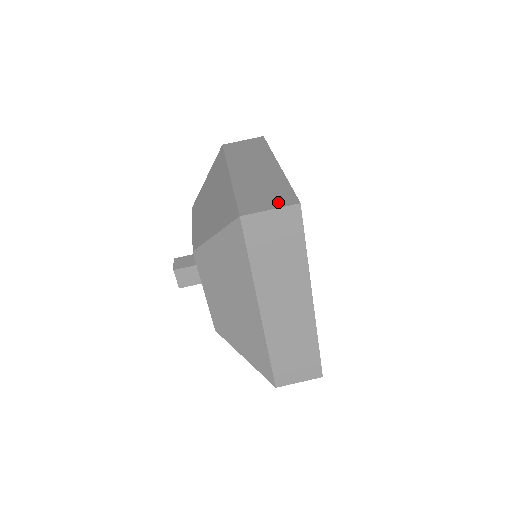
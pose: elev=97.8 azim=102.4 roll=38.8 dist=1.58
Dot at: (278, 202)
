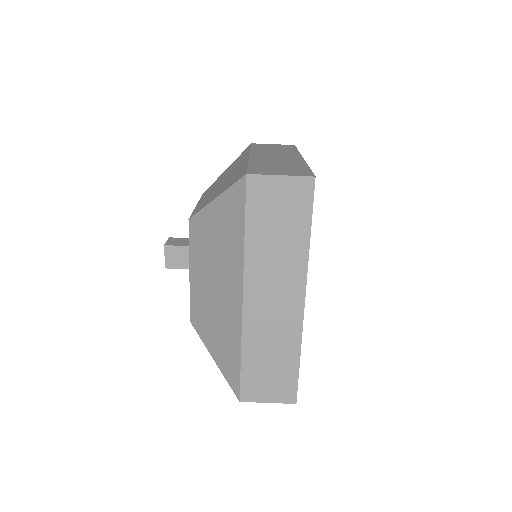
Dot at: (292, 173)
